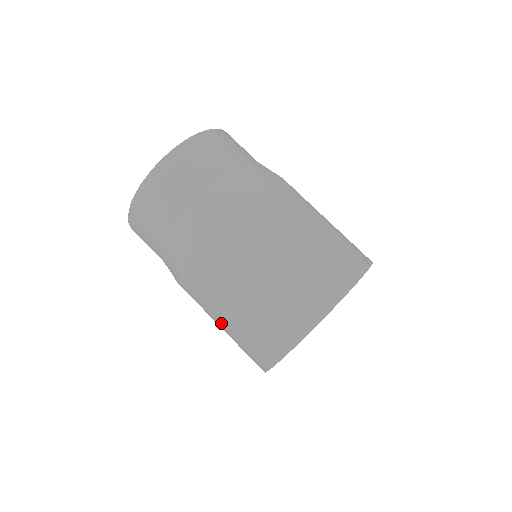
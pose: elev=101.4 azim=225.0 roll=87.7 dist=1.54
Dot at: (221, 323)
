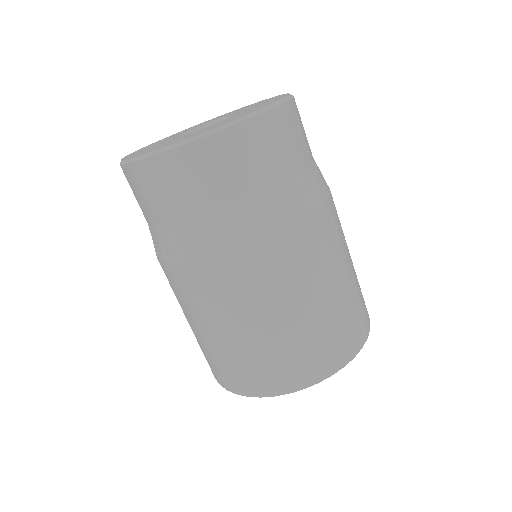
Dot at: occluded
